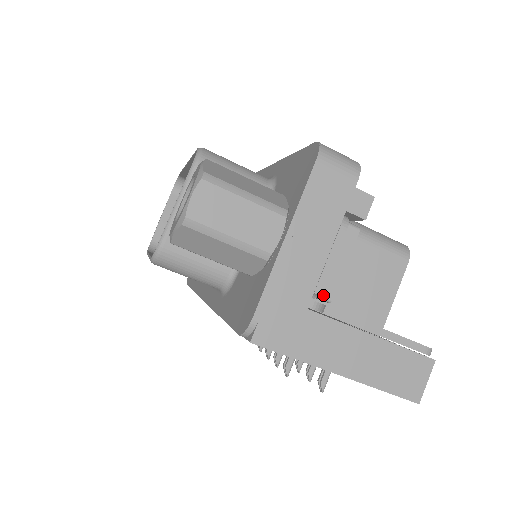
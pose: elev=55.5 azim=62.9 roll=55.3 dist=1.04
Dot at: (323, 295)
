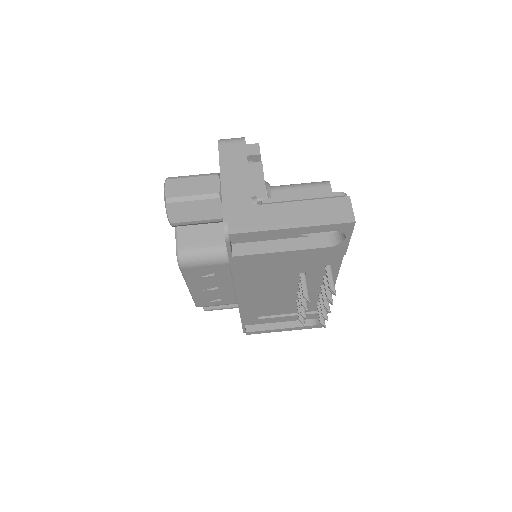
Dot at: (259, 198)
